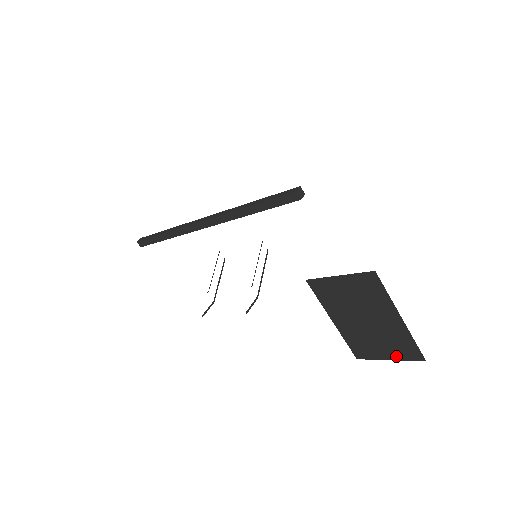
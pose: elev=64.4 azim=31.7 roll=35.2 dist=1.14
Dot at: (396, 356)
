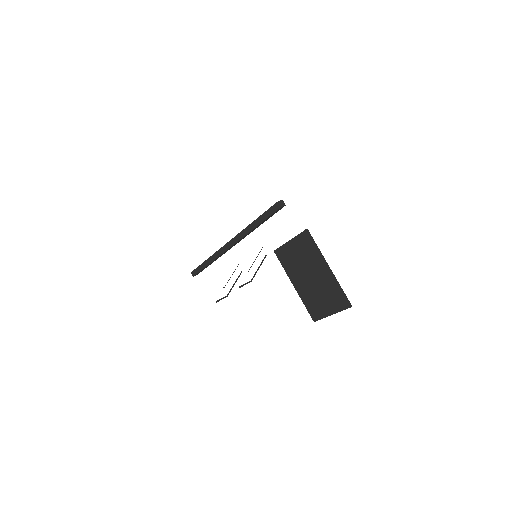
Dot at: (335, 308)
